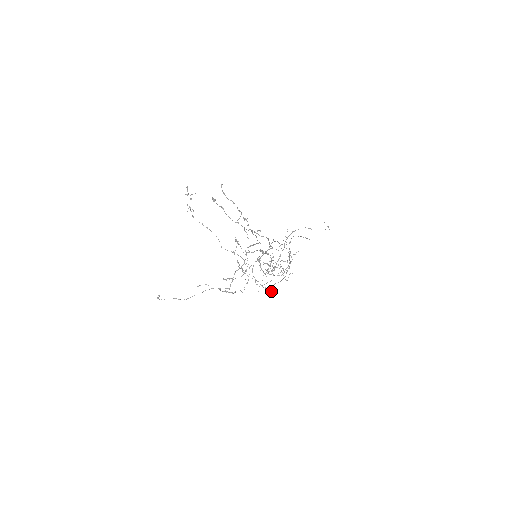
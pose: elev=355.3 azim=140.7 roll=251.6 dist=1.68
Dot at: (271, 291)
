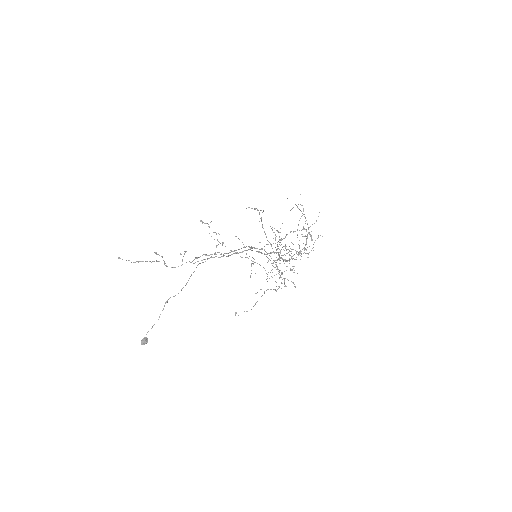
Dot at: (142, 342)
